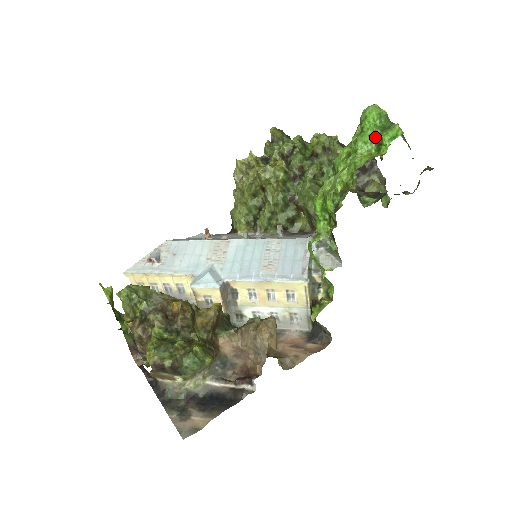
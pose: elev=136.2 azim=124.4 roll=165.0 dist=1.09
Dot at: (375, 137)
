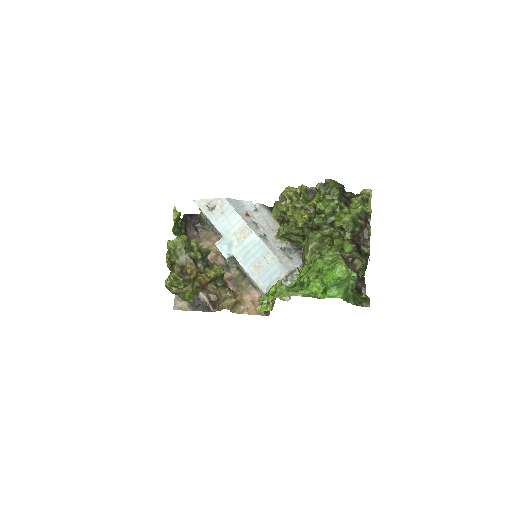
Dot at: (326, 286)
